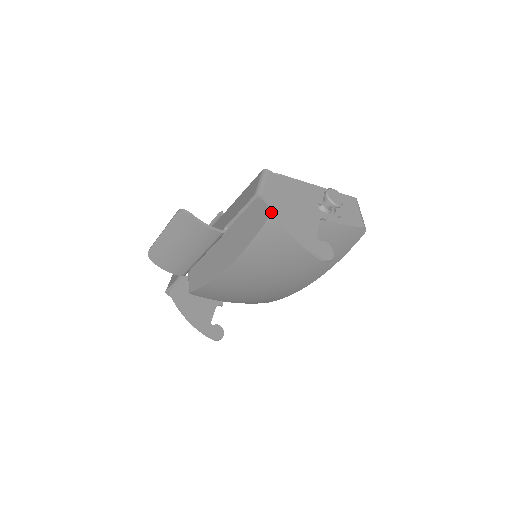
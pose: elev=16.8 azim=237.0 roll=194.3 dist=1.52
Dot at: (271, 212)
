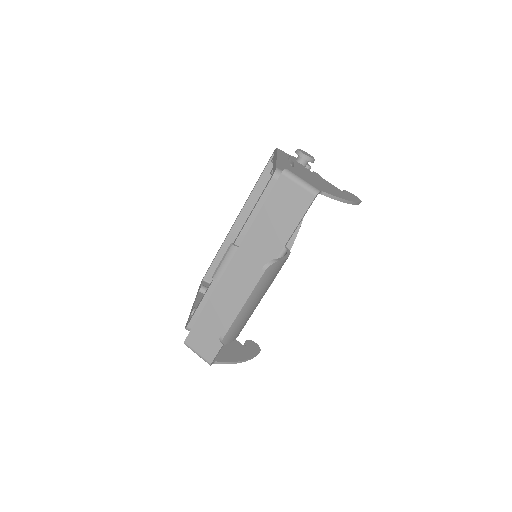
Dot at: occluded
